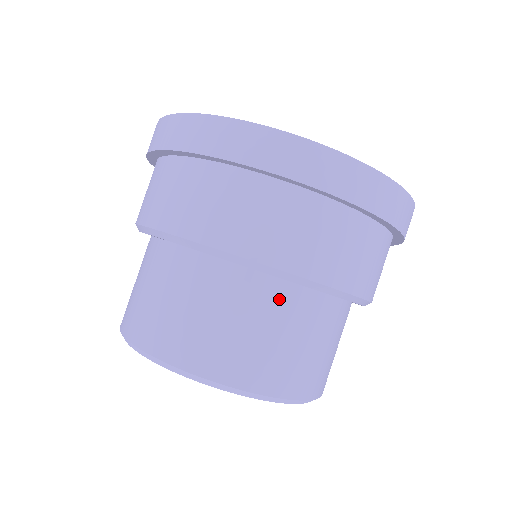
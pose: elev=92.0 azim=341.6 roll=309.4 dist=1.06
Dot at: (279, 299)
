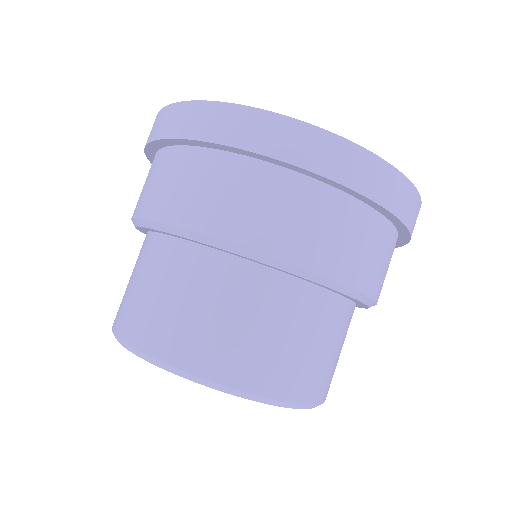
Dot at: (188, 262)
